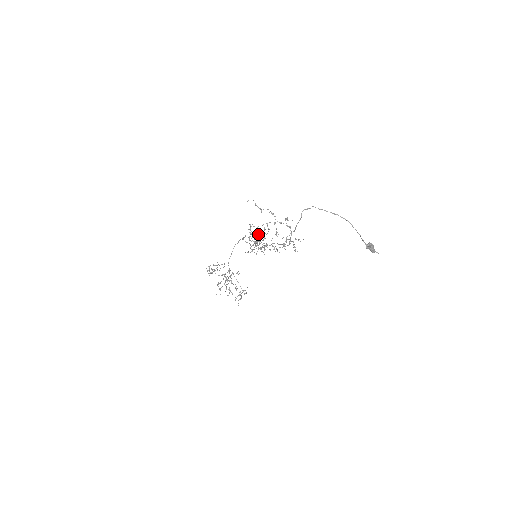
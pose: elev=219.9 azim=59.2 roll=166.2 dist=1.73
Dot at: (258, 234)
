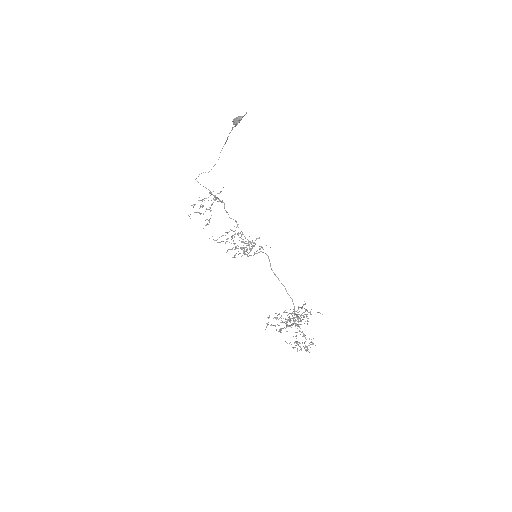
Dot at: occluded
